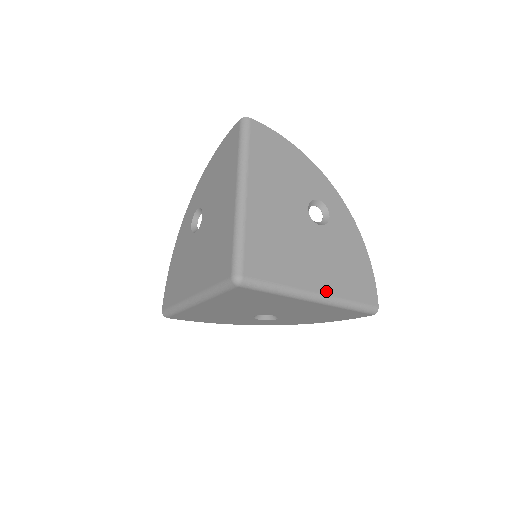
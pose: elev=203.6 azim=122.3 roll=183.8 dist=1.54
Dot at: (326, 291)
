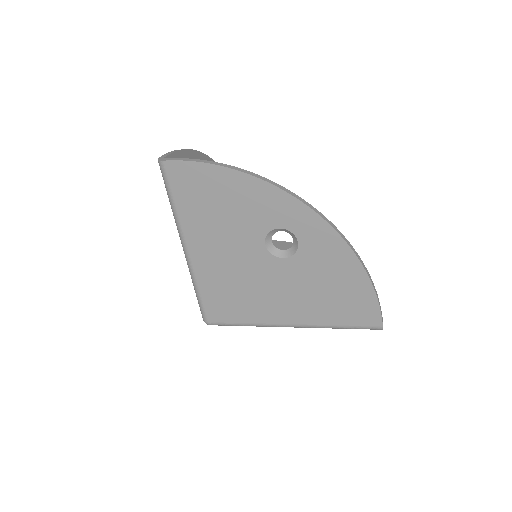
Dot at: (302, 322)
